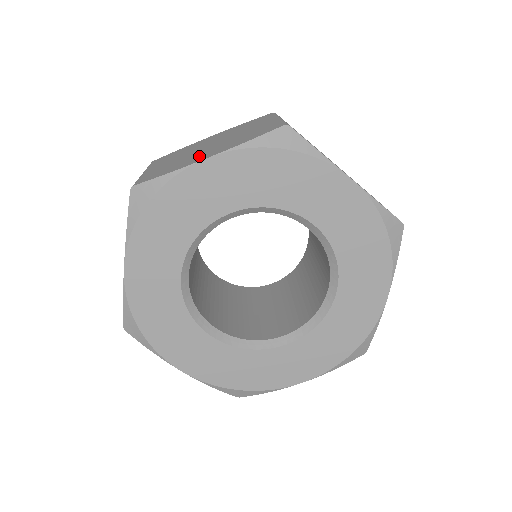
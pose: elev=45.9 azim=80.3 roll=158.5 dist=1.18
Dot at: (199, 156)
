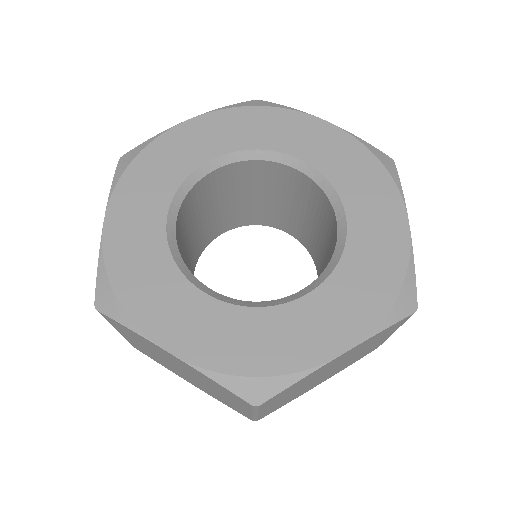
Dot at: occluded
